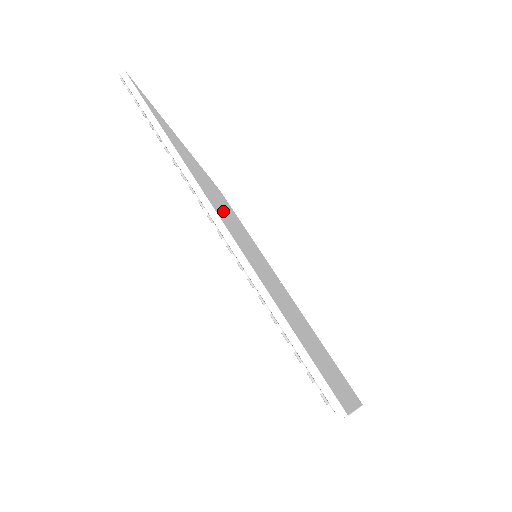
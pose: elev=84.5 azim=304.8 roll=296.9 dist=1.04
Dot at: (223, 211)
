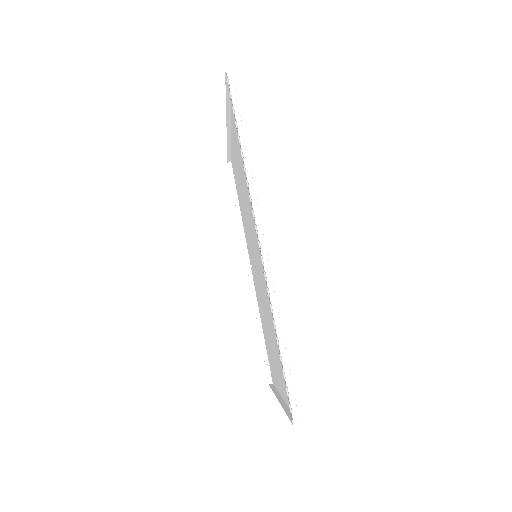
Dot at: (253, 219)
